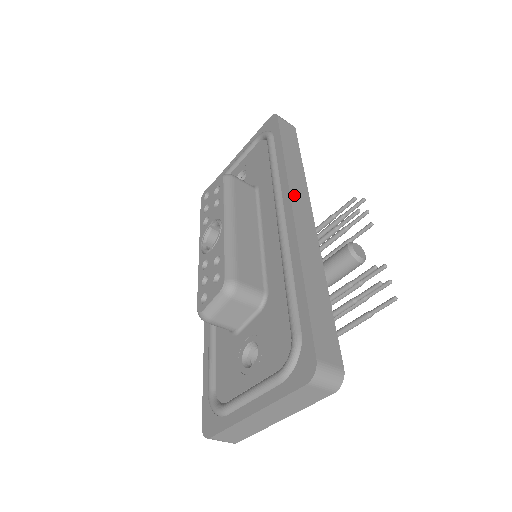
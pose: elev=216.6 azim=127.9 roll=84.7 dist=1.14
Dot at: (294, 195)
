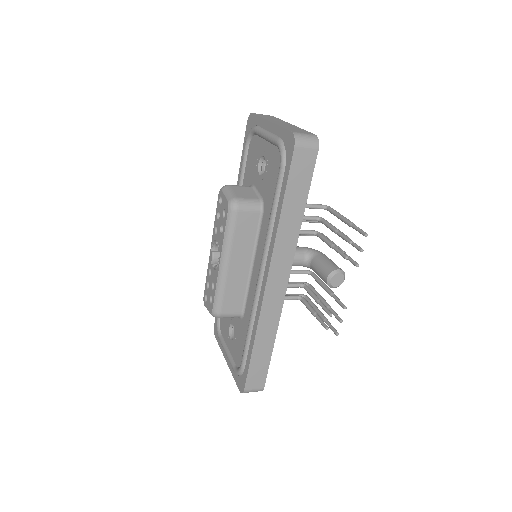
Dot at: (274, 266)
